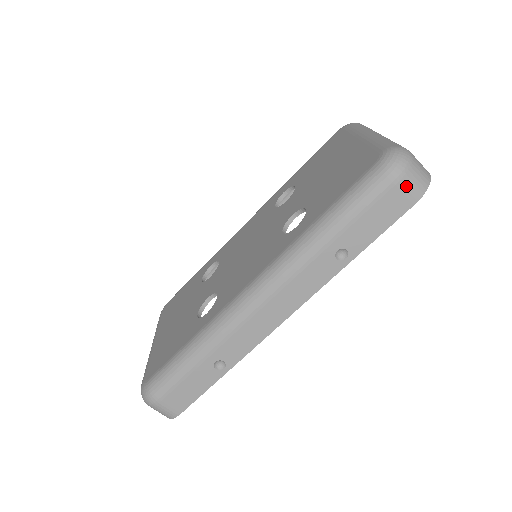
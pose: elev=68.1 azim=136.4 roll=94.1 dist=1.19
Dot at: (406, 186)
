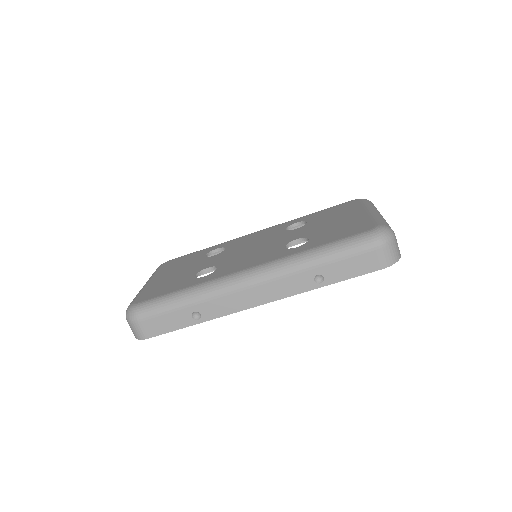
Dot at: (382, 254)
